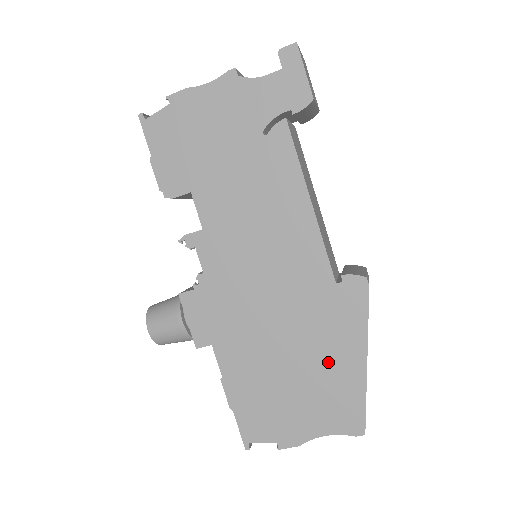
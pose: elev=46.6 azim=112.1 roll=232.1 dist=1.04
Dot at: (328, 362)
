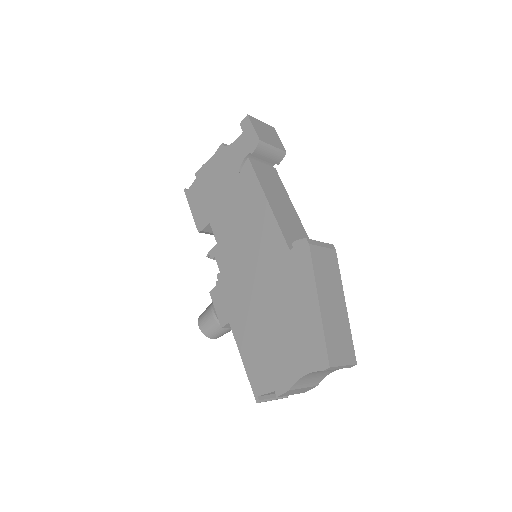
Dot at: (295, 312)
